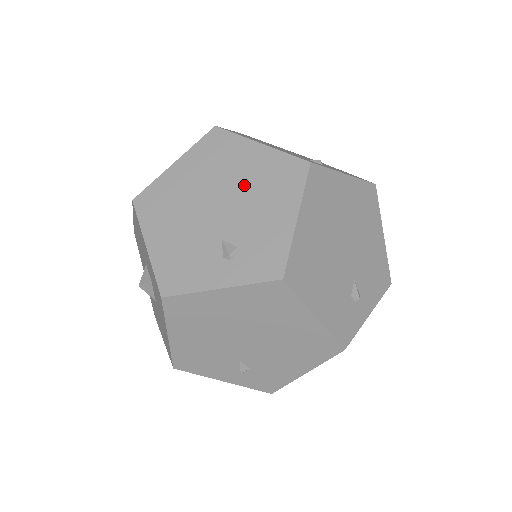
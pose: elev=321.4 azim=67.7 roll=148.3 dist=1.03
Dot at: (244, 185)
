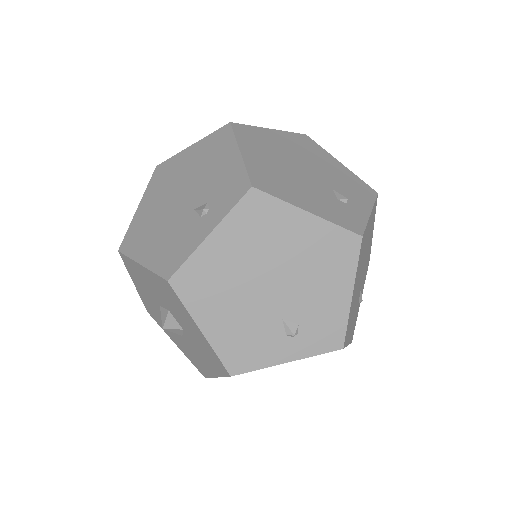
Dot at: (192, 172)
